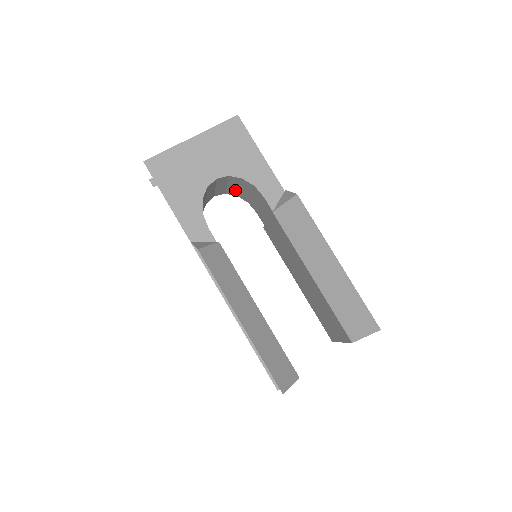
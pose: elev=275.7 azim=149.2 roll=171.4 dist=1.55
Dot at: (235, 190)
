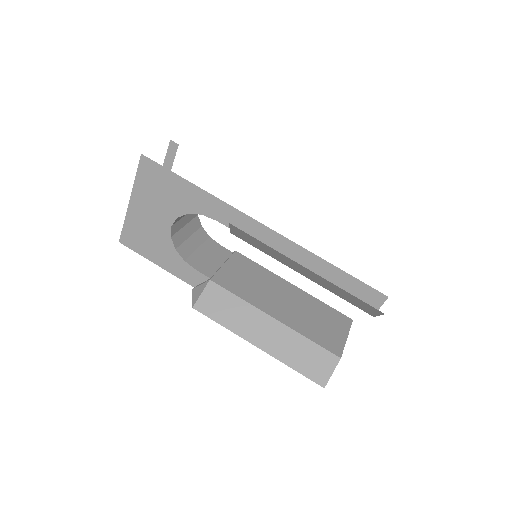
Dot at: occluded
